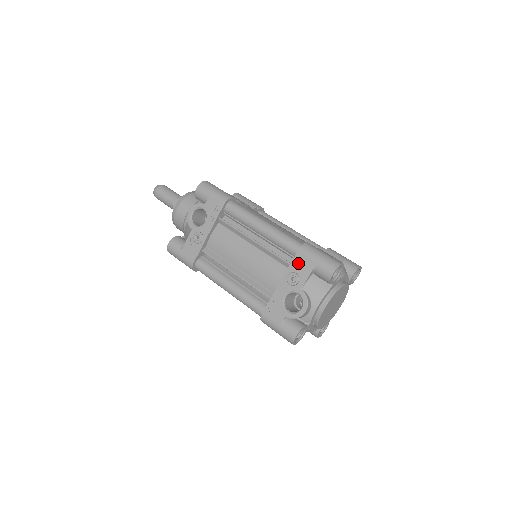
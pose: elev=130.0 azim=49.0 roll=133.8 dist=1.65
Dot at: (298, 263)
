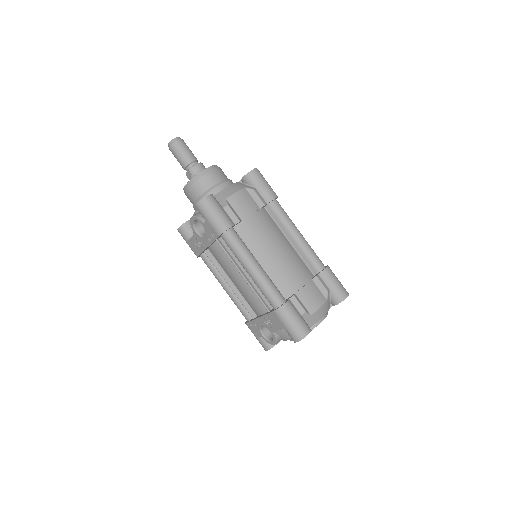
Dot at: (273, 318)
